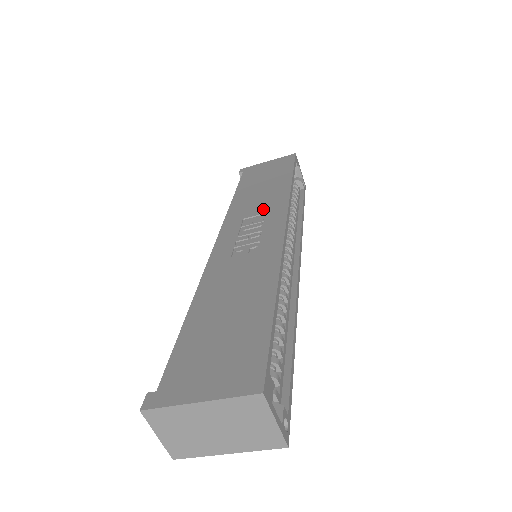
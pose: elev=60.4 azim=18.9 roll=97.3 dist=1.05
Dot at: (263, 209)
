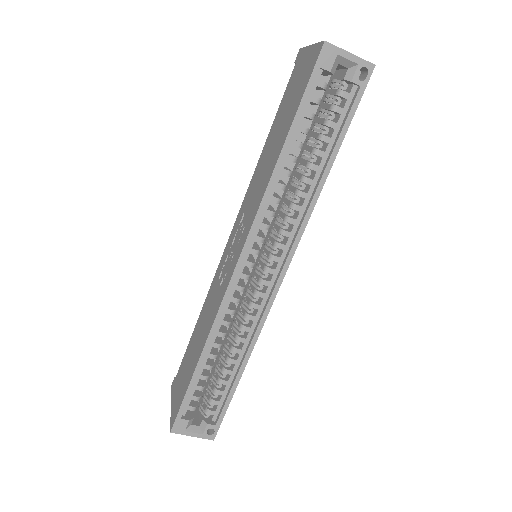
Dot at: (250, 208)
